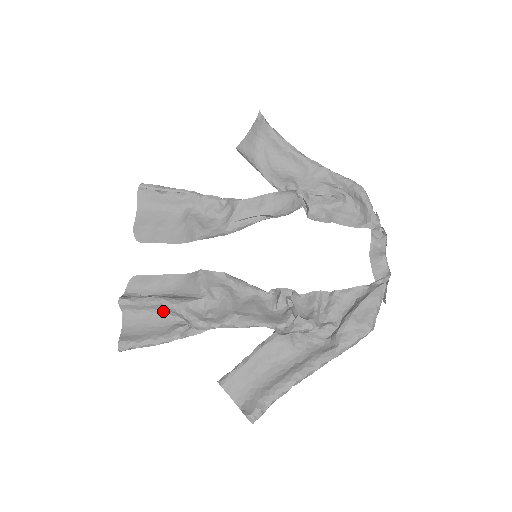
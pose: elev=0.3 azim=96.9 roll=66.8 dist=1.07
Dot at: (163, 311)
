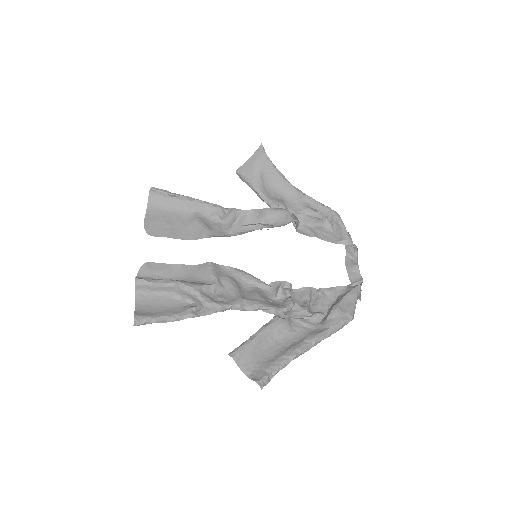
Dot at: (175, 293)
